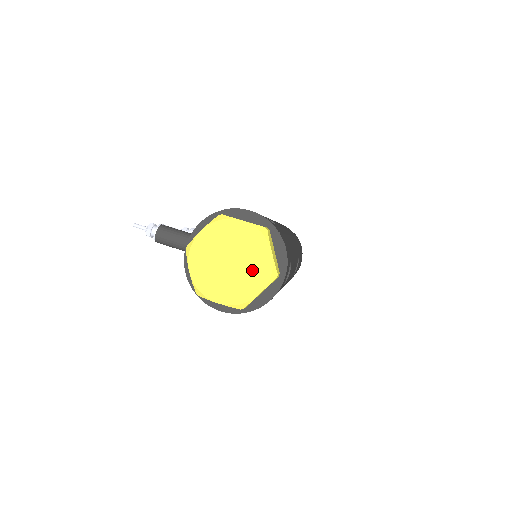
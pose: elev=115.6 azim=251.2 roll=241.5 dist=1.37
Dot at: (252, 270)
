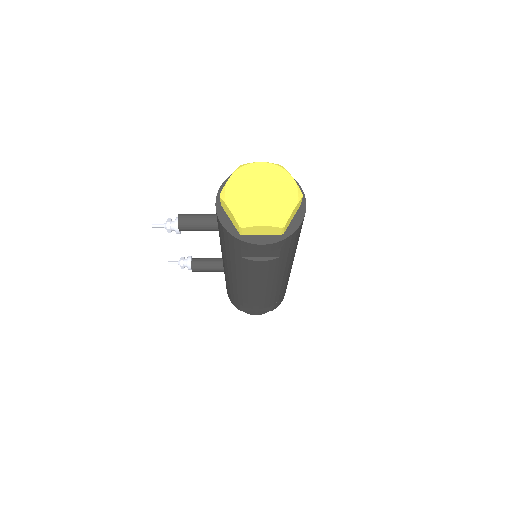
Dot at: (282, 194)
